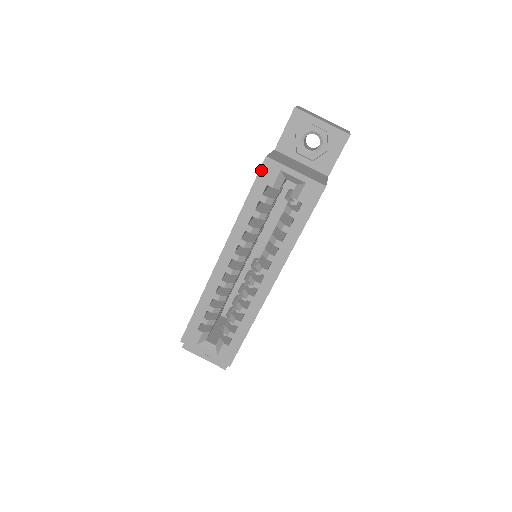
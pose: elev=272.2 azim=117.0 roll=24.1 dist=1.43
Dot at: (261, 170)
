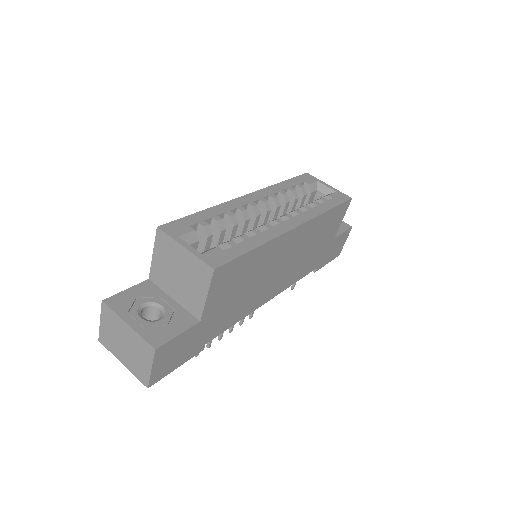
Dot at: (302, 175)
